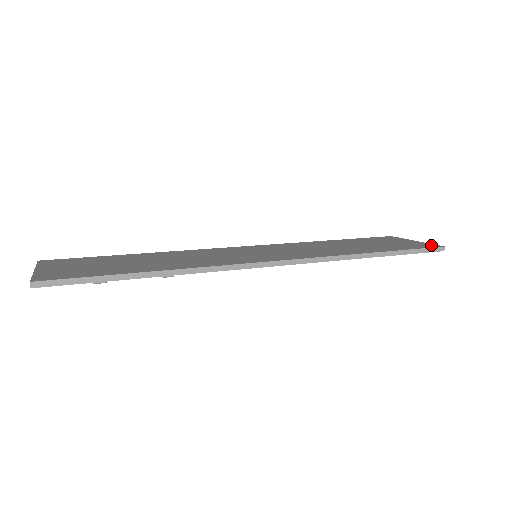
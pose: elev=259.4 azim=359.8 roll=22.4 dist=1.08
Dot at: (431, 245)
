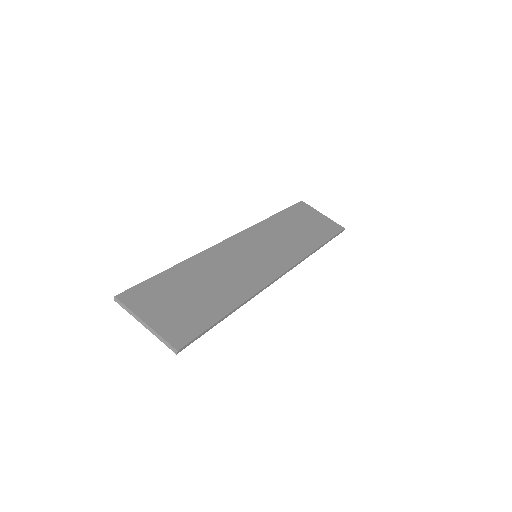
Dot at: (338, 226)
